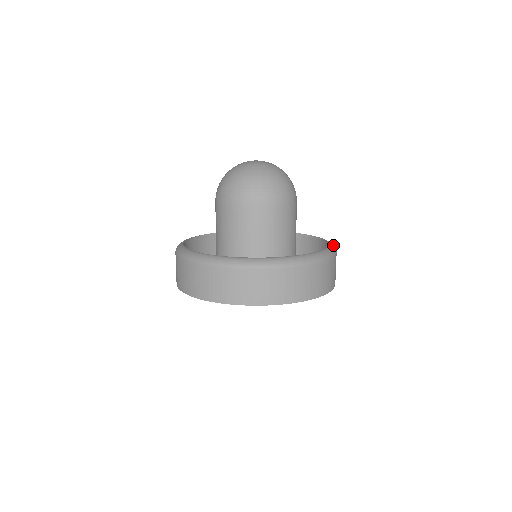
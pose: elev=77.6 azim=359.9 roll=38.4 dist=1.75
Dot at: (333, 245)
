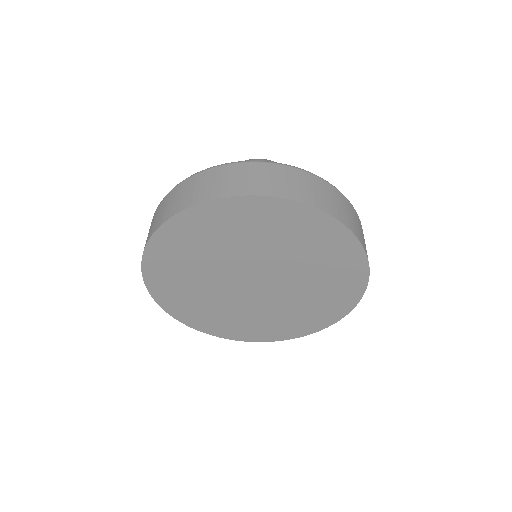
Dot at: occluded
